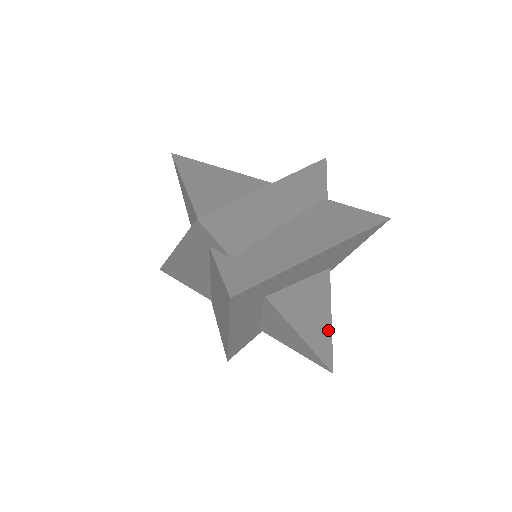
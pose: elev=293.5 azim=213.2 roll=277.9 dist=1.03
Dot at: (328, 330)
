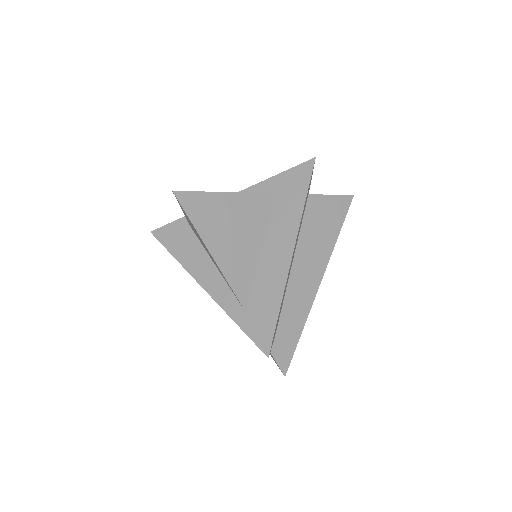
Dot at: occluded
